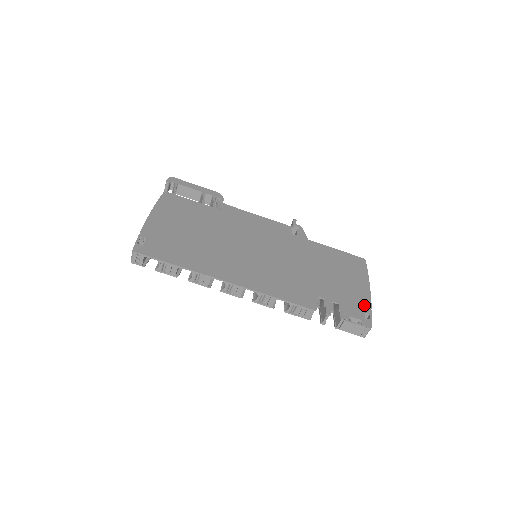
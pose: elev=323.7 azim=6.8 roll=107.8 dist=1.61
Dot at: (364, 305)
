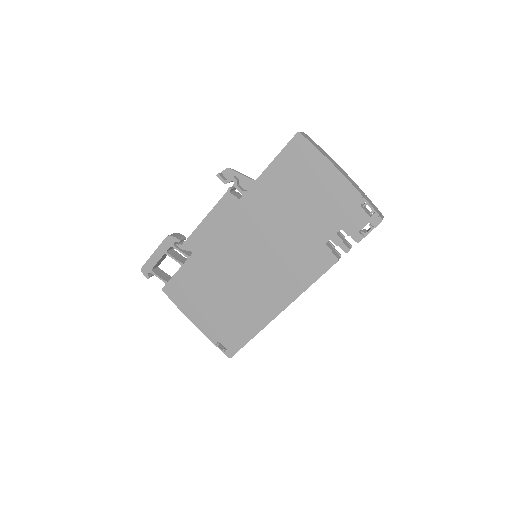
Dot at: (355, 201)
